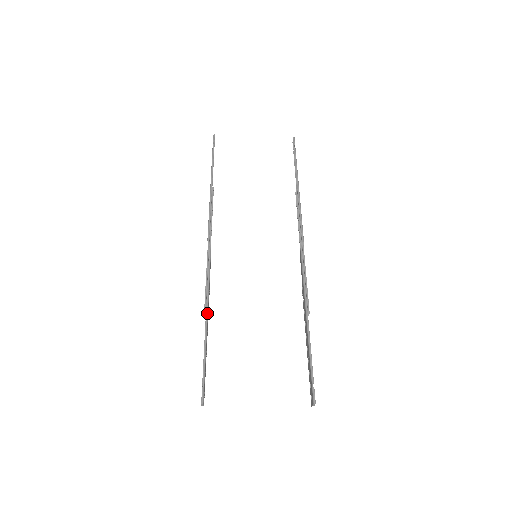
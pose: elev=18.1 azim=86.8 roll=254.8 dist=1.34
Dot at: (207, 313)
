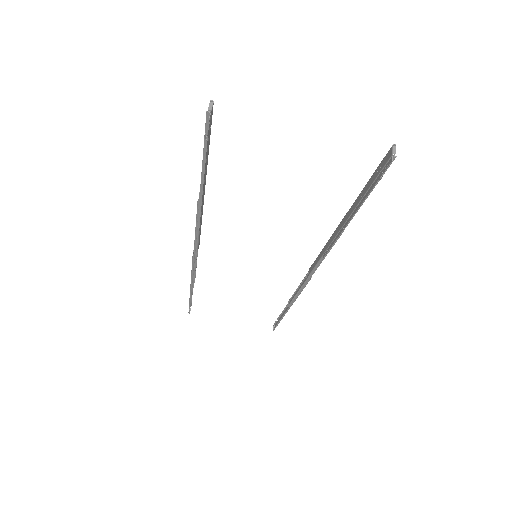
Dot at: (204, 193)
